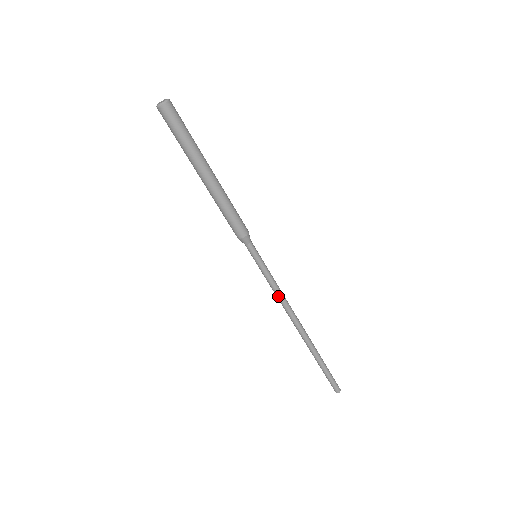
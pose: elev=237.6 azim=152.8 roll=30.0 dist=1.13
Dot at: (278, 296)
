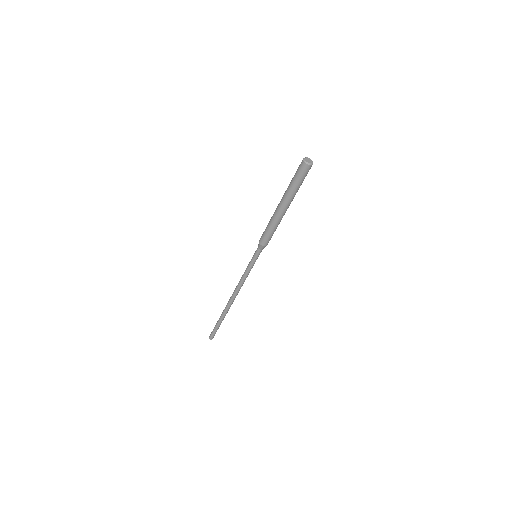
Dot at: (241, 279)
